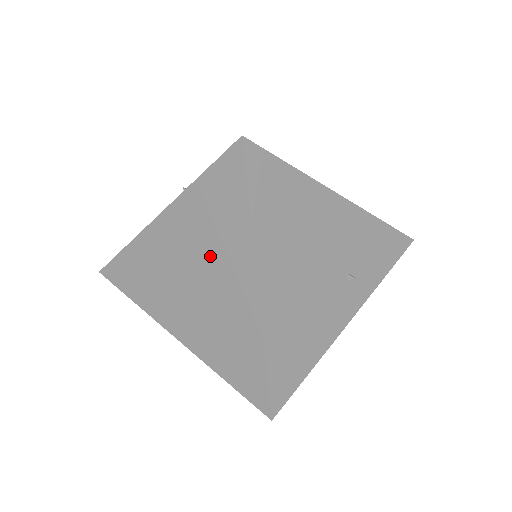
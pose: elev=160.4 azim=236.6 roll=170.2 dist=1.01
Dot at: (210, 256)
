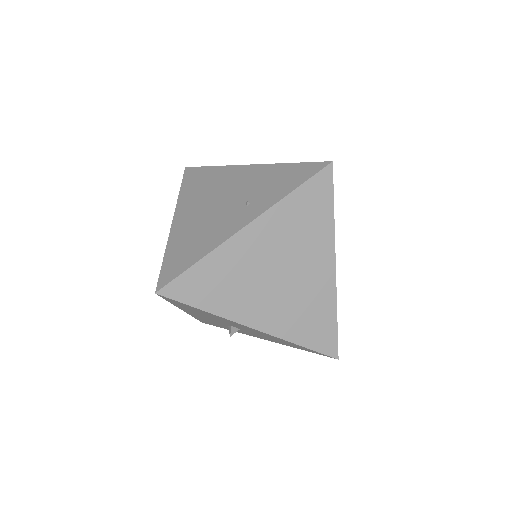
Dot at: (297, 250)
